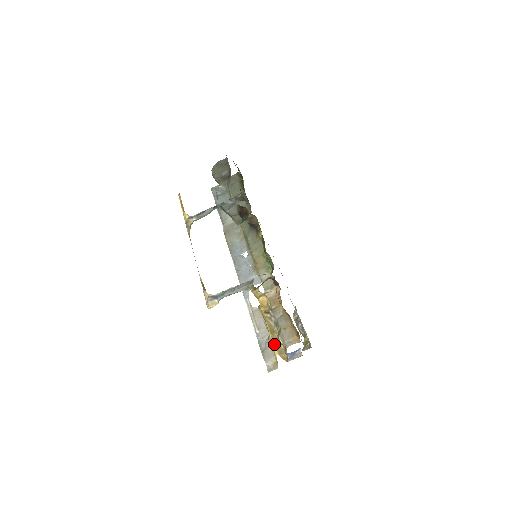
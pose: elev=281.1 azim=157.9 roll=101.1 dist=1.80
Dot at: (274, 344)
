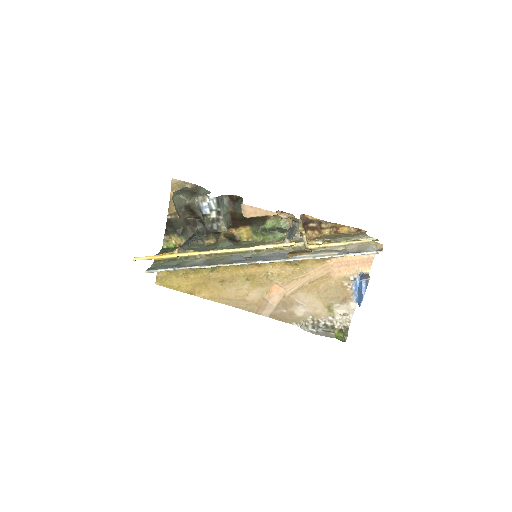
Dot at: occluded
